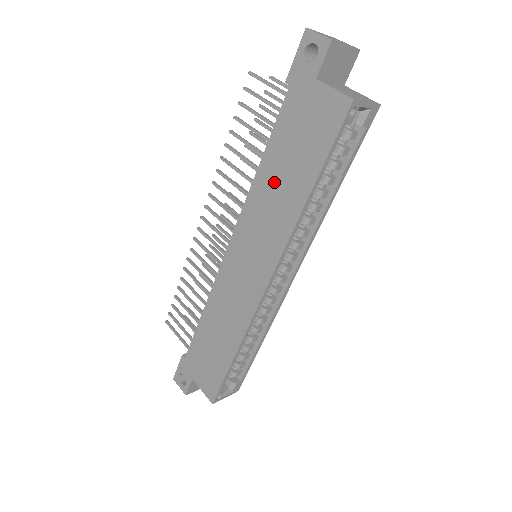
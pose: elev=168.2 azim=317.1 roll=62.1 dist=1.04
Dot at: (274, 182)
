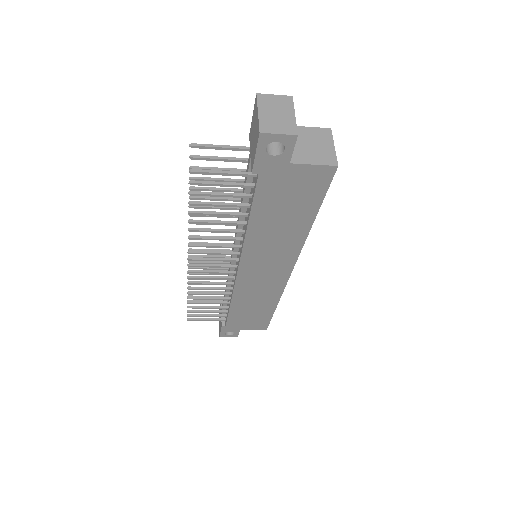
Dot at: (271, 229)
